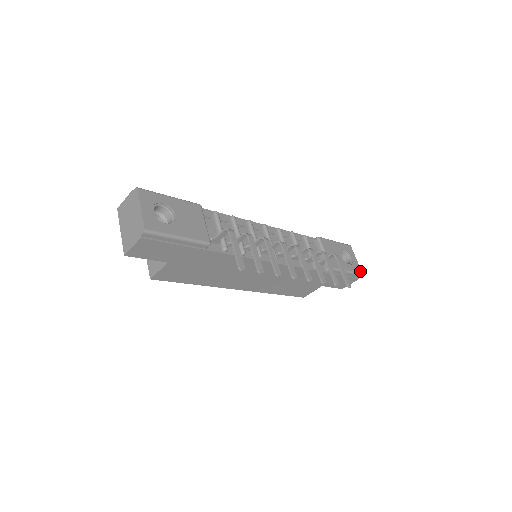
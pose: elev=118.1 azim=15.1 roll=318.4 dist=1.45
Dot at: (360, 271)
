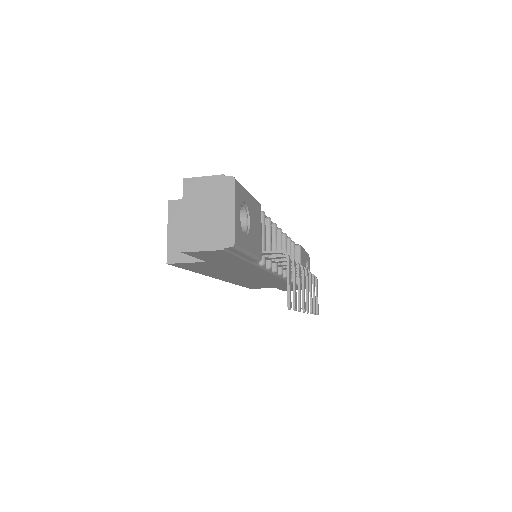
Dot at: occluded
